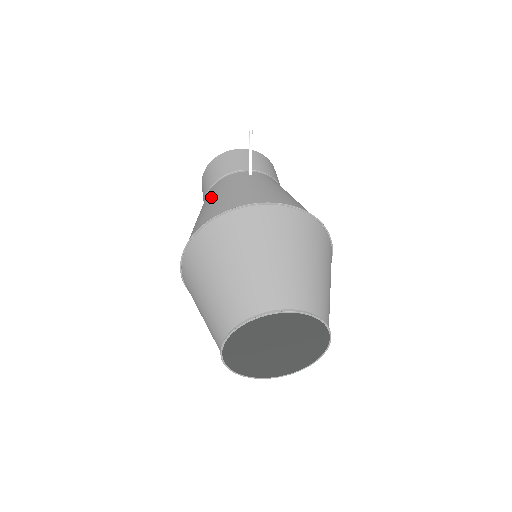
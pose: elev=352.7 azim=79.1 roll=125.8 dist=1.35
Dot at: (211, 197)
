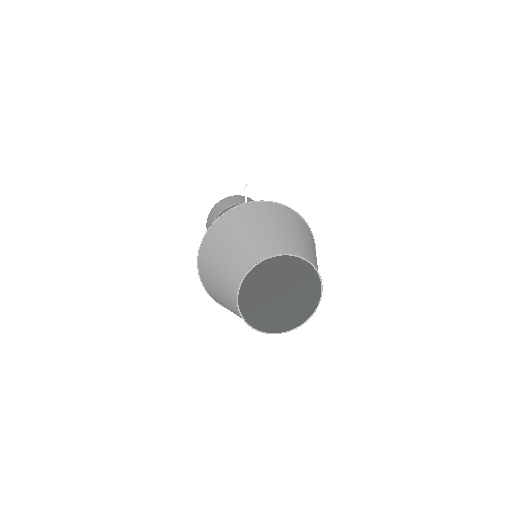
Dot at: (218, 216)
